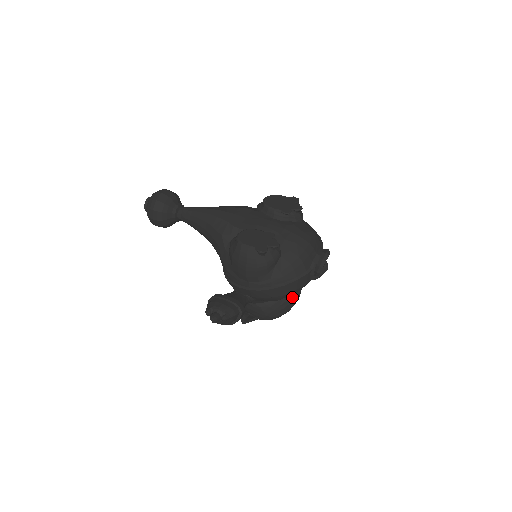
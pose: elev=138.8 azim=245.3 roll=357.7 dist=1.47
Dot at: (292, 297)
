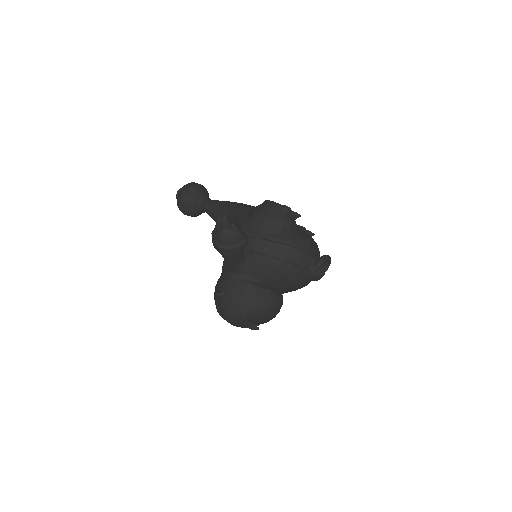
Dot at: (275, 297)
